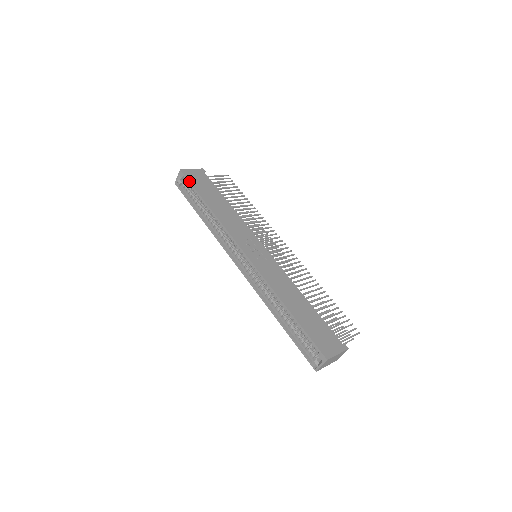
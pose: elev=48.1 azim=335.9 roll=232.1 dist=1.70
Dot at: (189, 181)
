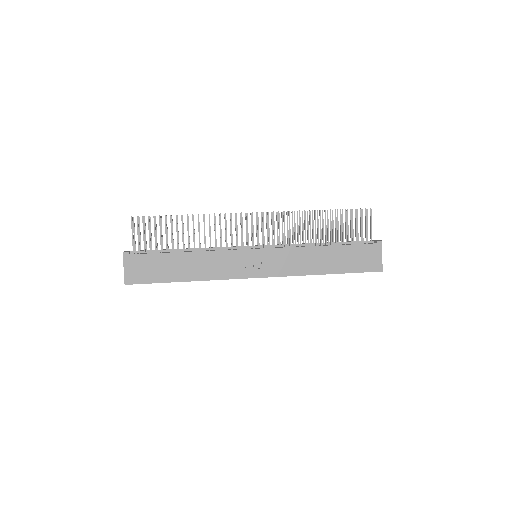
Dot at: occluded
